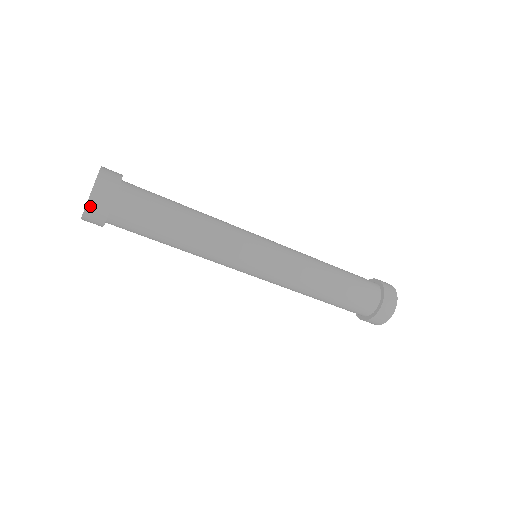
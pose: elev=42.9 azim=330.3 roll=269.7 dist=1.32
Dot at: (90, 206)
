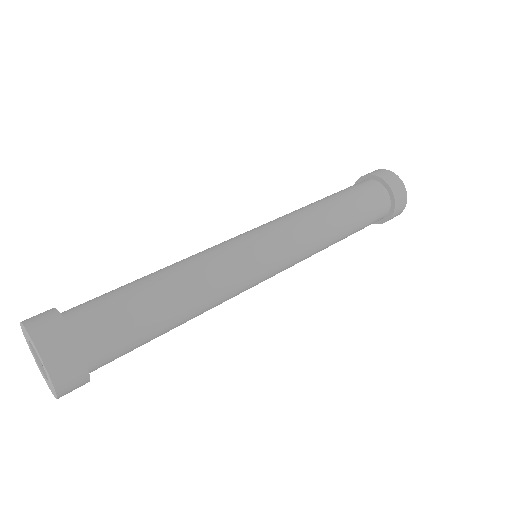
Dot at: (41, 344)
